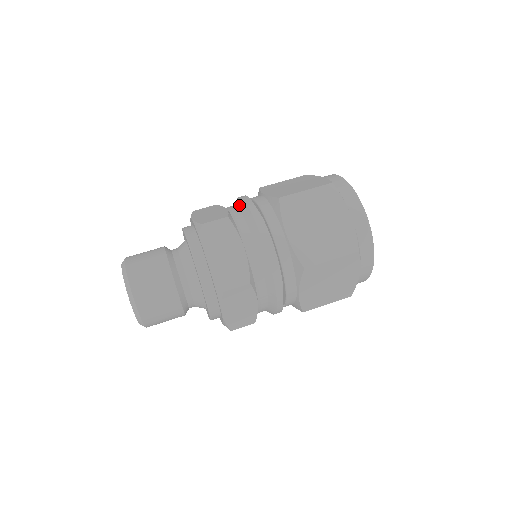
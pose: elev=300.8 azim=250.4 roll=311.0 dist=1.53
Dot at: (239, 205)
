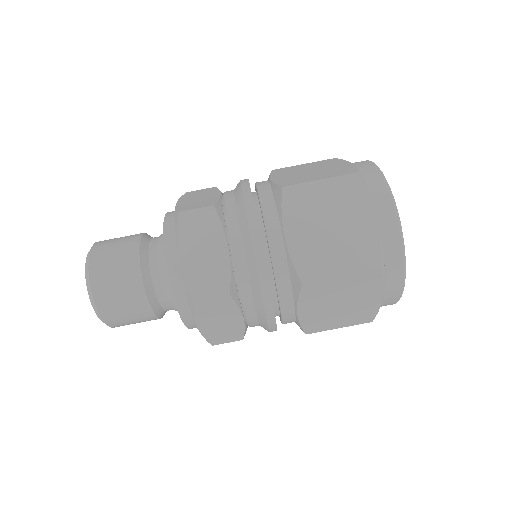
Dot at: (247, 255)
